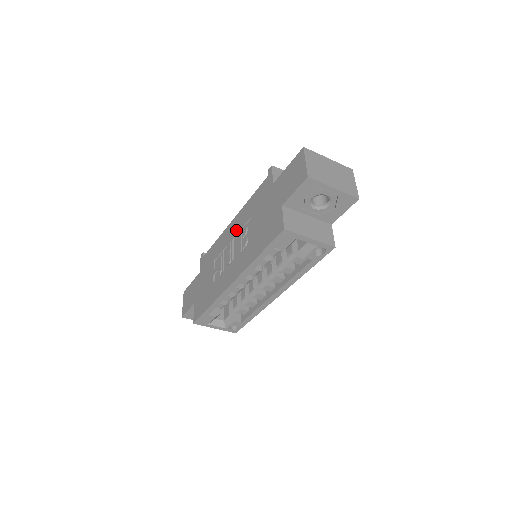
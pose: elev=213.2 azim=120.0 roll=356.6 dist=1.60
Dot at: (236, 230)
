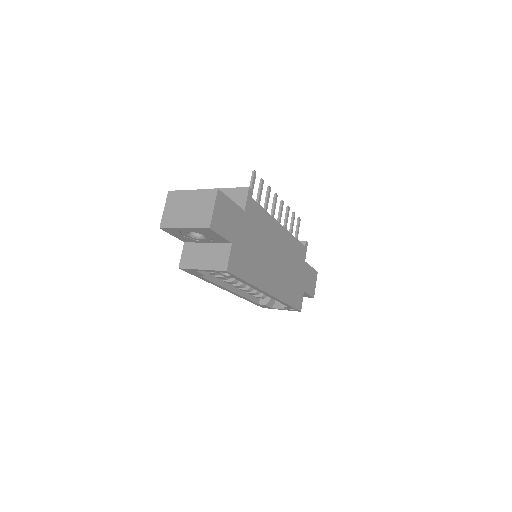
Dot at: occluded
